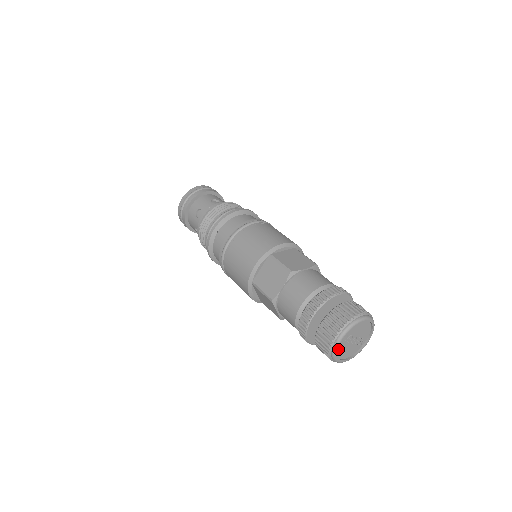
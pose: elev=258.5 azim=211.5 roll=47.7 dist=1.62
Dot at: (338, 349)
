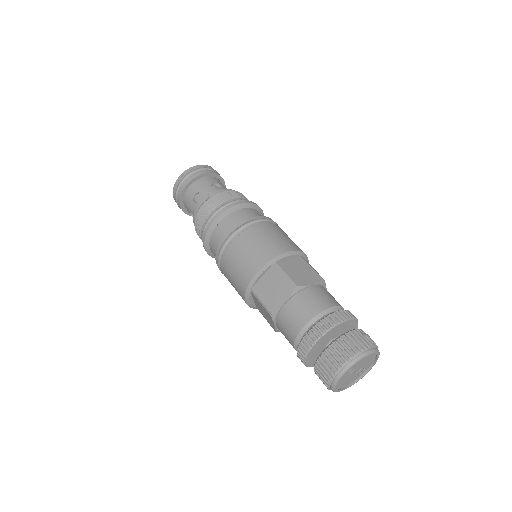
Dot at: (339, 380)
